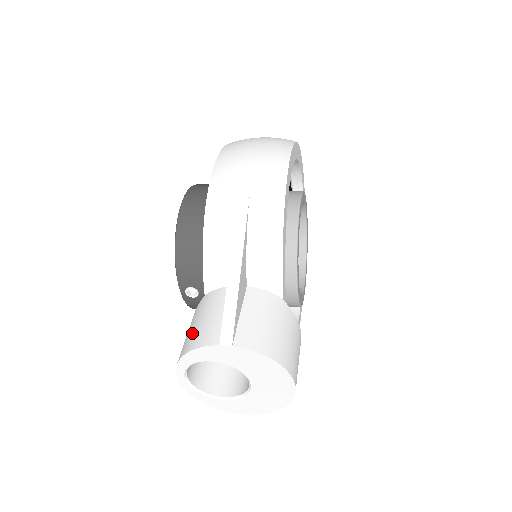
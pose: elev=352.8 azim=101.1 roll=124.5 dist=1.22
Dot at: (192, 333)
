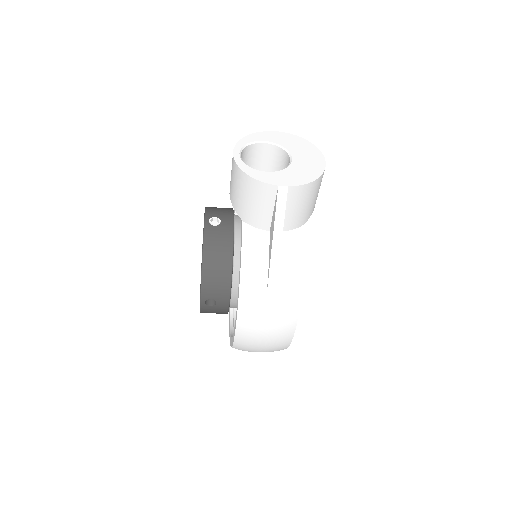
Dot at: occluded
